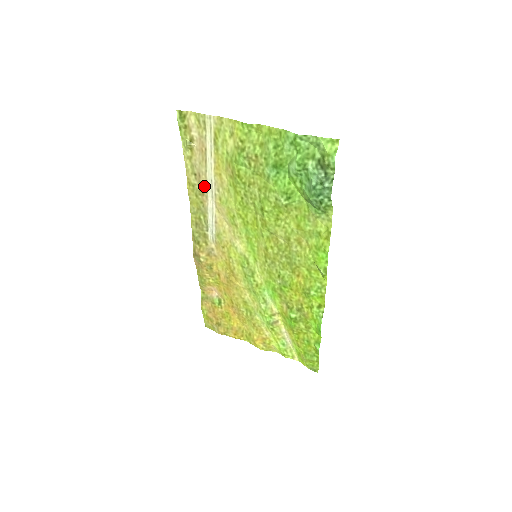
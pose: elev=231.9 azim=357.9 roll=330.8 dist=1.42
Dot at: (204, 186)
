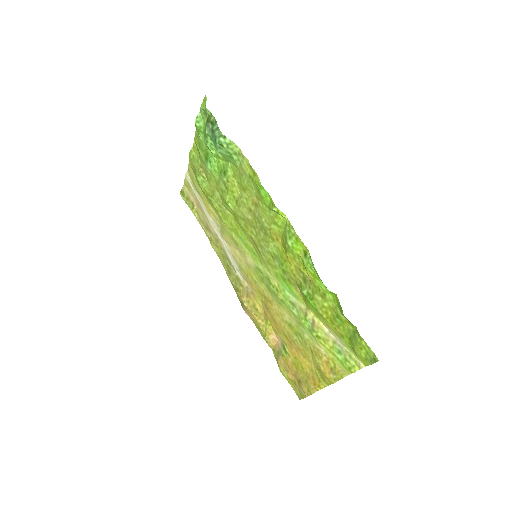
Dot at: (213, 232)
